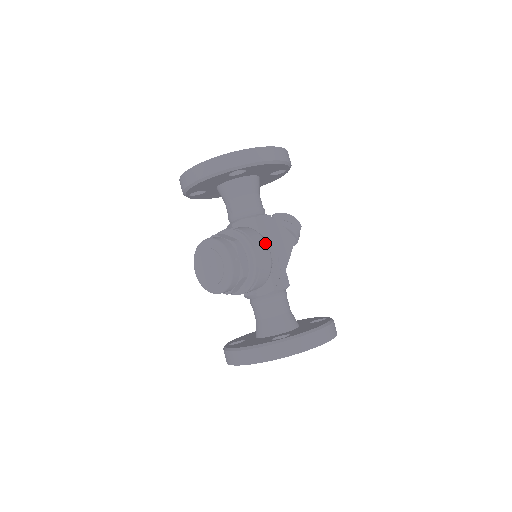
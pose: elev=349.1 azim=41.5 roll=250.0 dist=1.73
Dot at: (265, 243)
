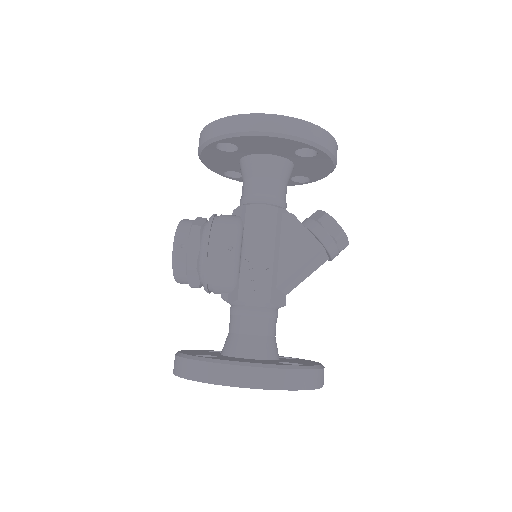
Dot at: (233, 237)
